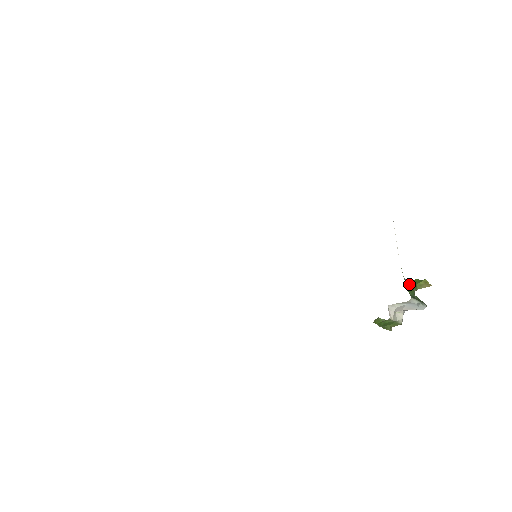
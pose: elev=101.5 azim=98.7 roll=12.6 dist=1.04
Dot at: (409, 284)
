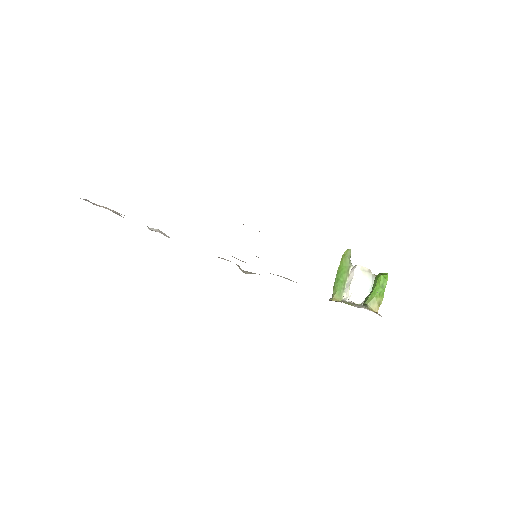
Dot at: (379, 280)
